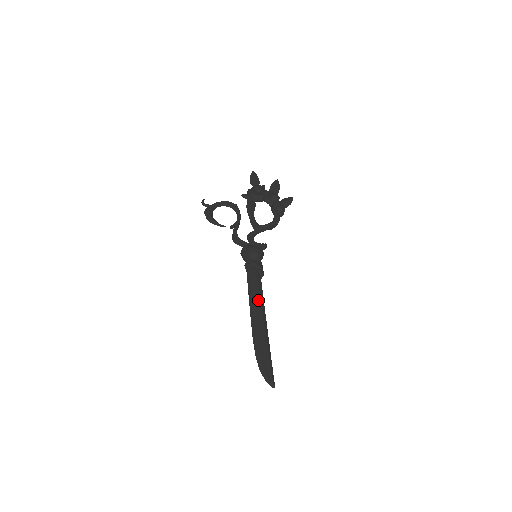
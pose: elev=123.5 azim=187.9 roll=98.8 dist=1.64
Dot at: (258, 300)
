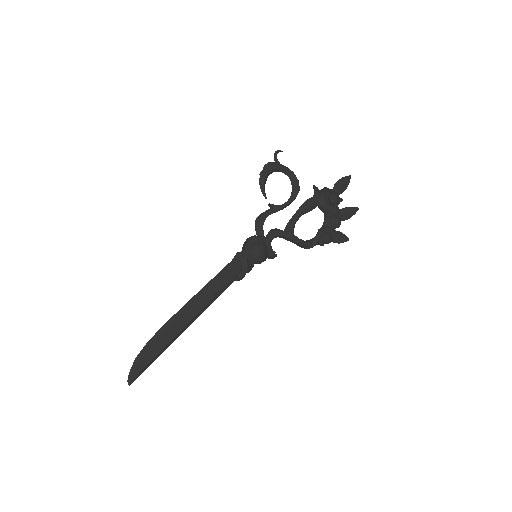
Dot at: (209, 297)
